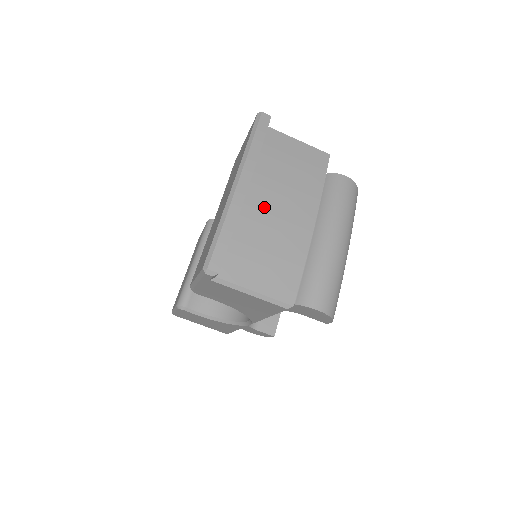
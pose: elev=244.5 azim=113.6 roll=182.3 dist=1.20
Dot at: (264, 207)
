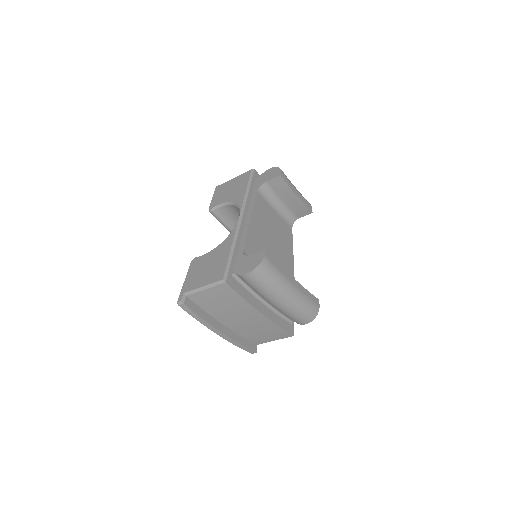
Dot at: (238, 324)
